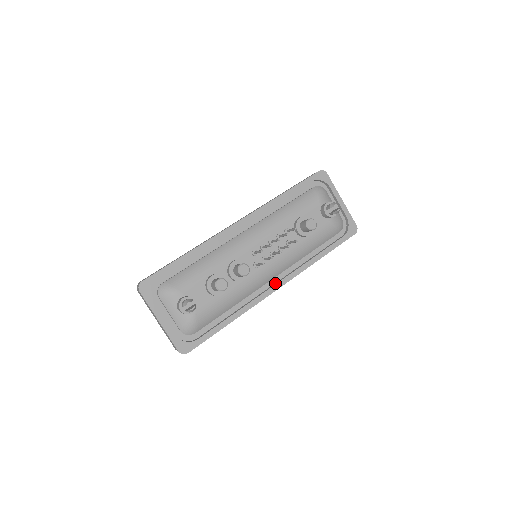
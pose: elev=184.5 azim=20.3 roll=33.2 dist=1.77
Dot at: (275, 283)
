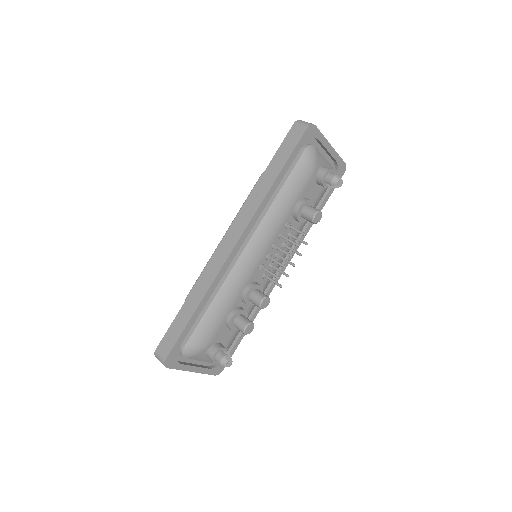
Dot at: (278, 268)
